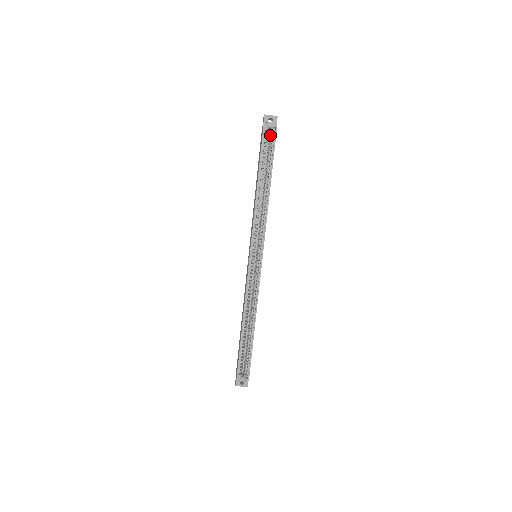
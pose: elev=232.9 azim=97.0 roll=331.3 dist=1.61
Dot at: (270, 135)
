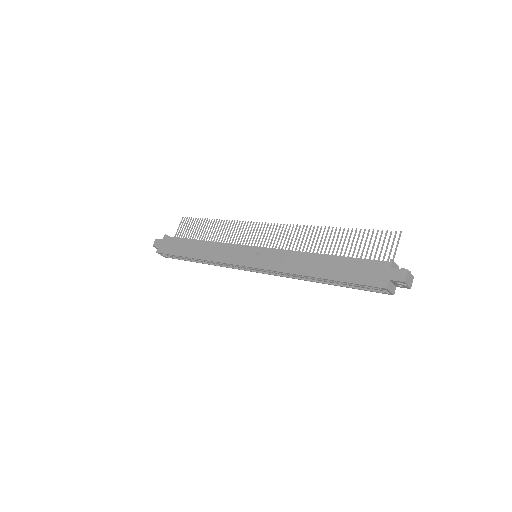
Dot at: occluded
